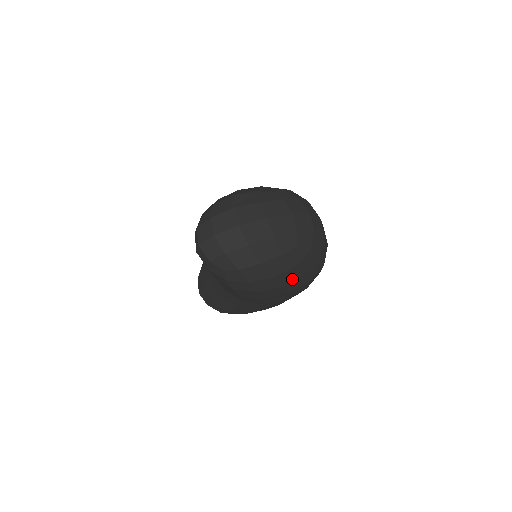
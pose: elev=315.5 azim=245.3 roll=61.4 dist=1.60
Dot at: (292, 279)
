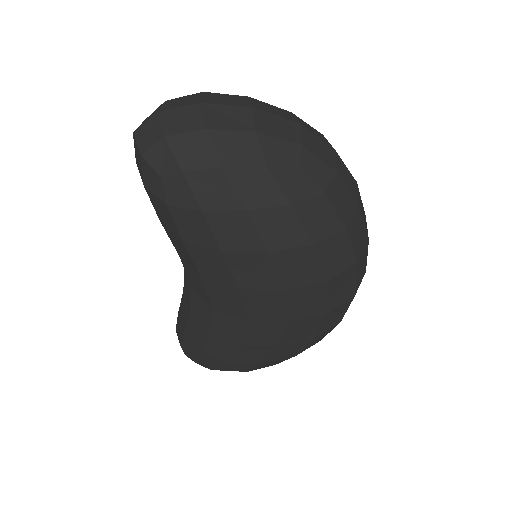
Dot at: (286, 242)
